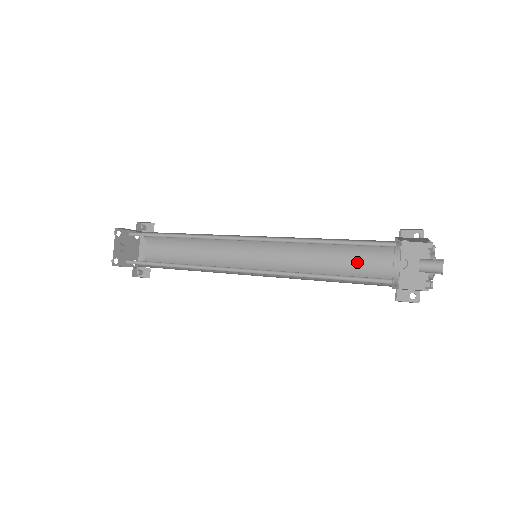
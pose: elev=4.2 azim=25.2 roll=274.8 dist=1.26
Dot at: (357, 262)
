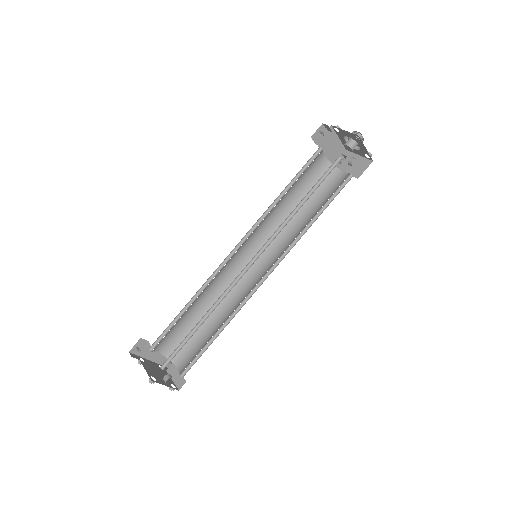
Dot at: (302, 182)
